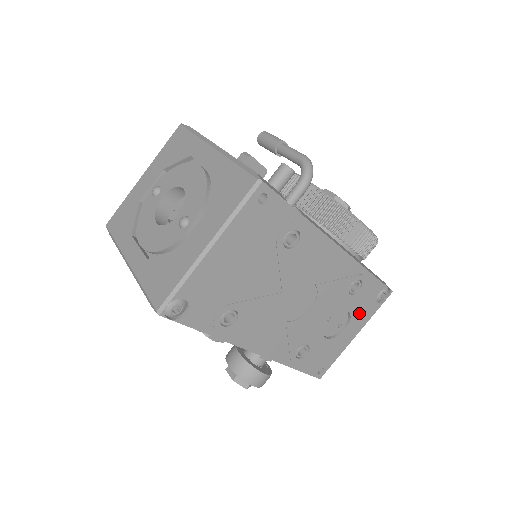
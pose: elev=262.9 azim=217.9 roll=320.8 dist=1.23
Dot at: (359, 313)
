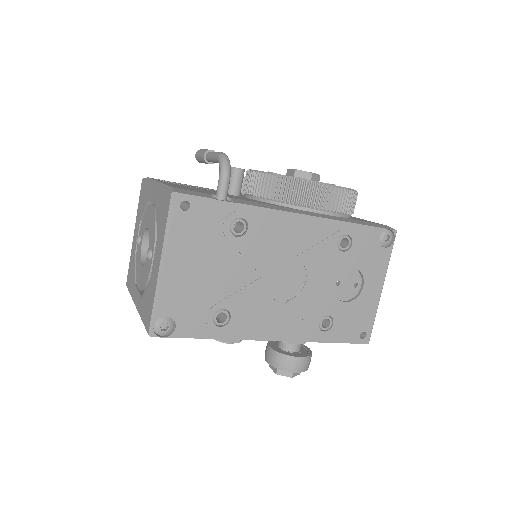
Dot at: (369, 265)
